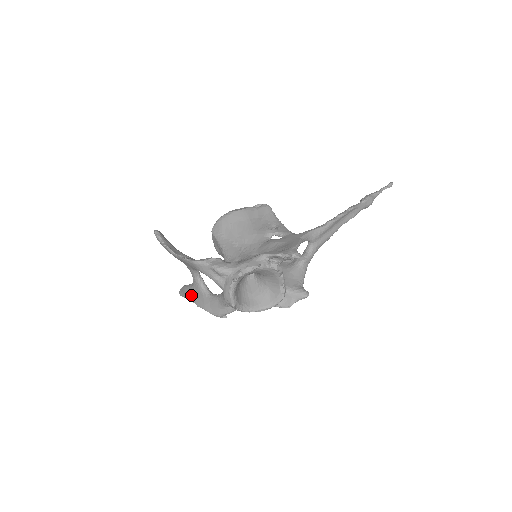
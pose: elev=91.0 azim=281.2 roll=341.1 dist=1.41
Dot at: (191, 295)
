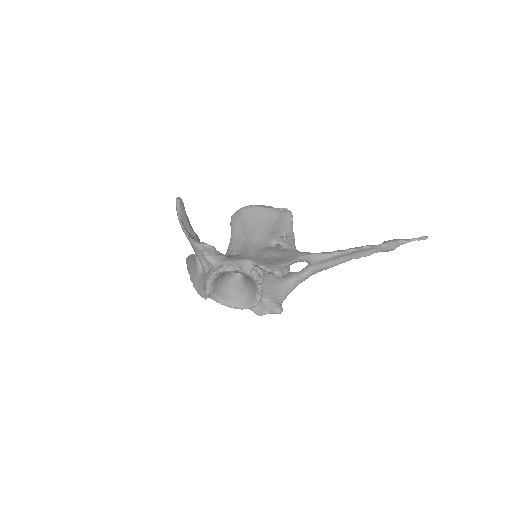
Dot at: (190, 266)
